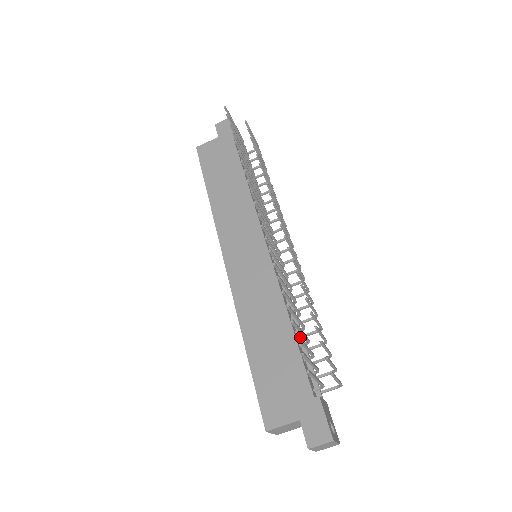
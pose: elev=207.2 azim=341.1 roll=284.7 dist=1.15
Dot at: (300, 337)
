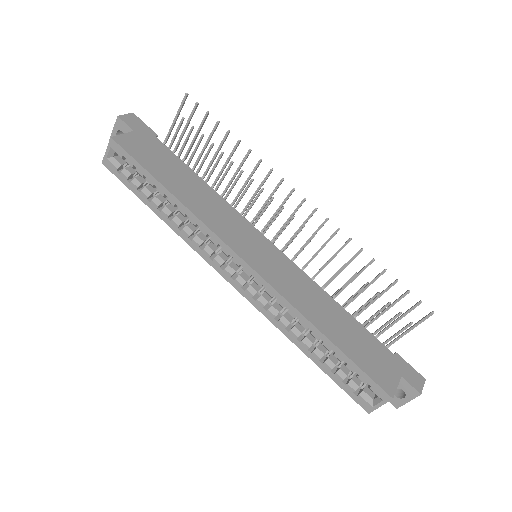
Dot at: occluded
